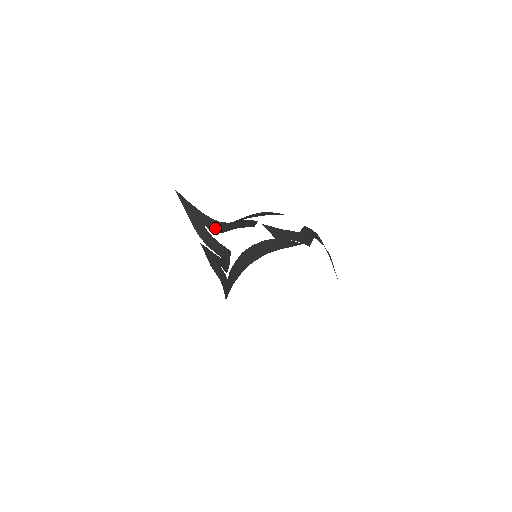
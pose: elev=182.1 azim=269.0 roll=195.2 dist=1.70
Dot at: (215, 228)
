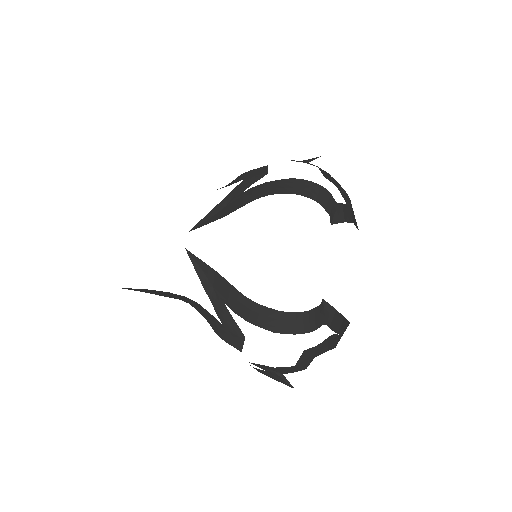
Dot at: (194, 306)
